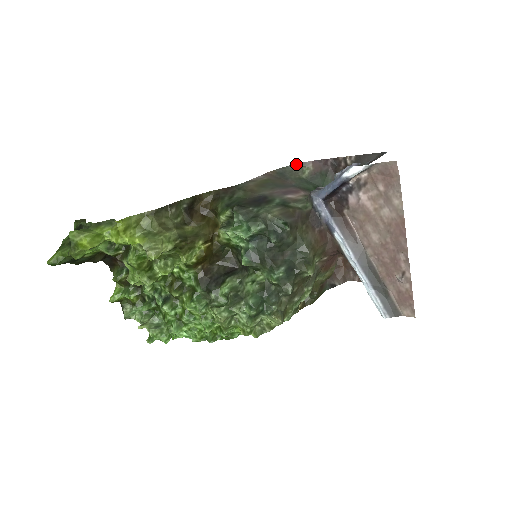
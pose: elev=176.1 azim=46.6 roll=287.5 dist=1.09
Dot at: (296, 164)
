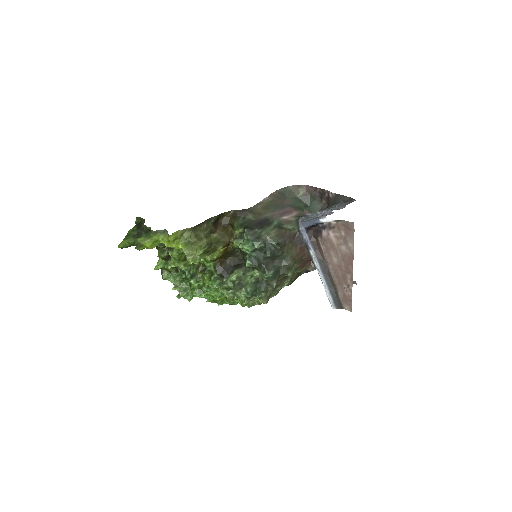
Dot at: (294, 185)
